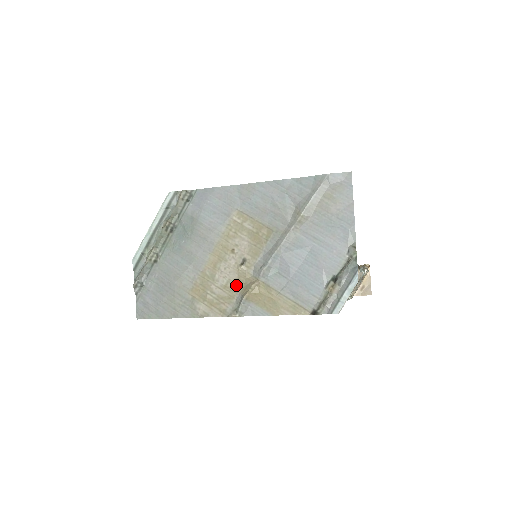
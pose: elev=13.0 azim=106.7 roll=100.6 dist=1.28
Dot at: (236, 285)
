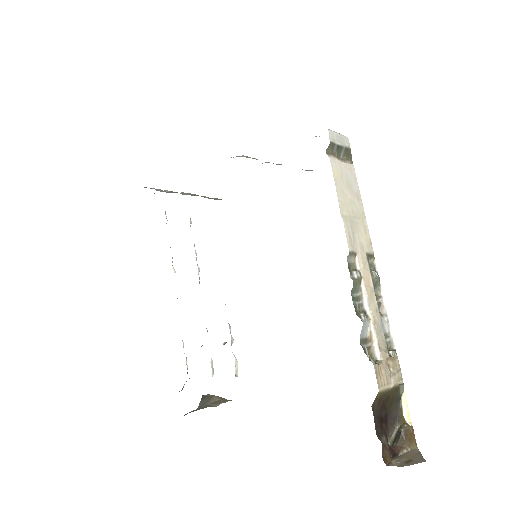
Dot at: occluded
